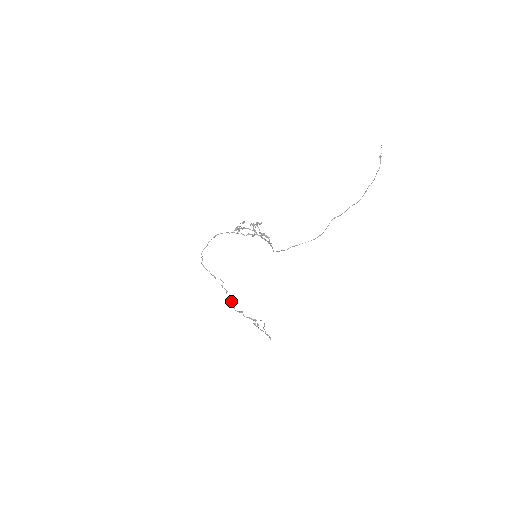
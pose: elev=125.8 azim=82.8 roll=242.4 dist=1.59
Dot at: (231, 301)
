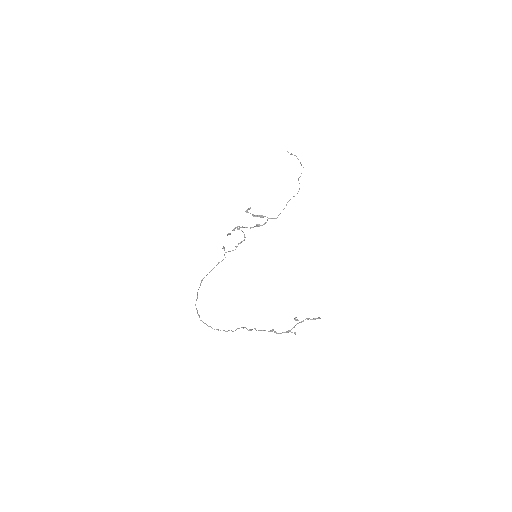
Dot at: (255, 329)
